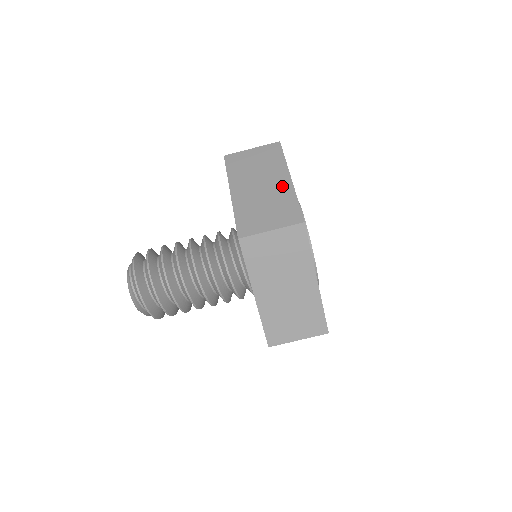
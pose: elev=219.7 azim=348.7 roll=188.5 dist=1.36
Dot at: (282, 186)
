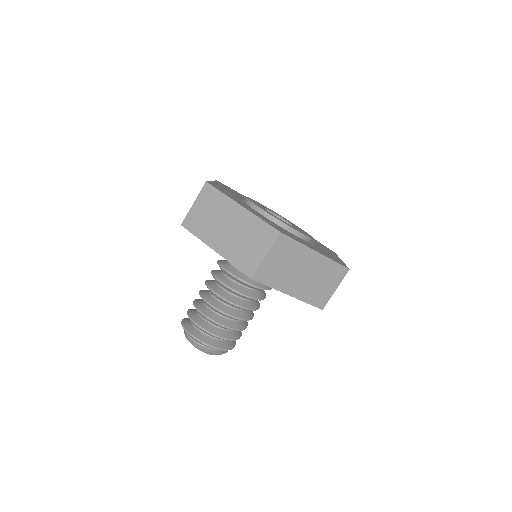
Dot at: occluded
